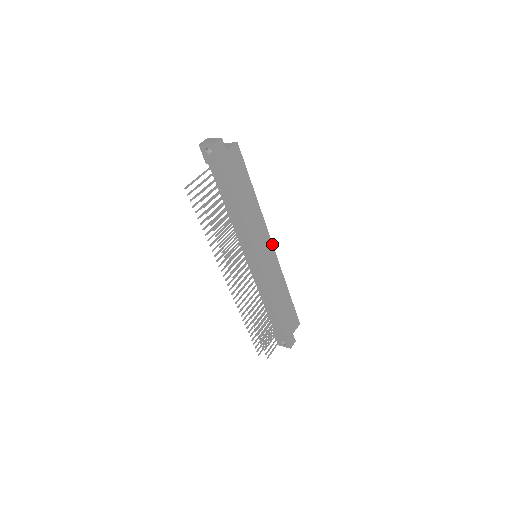
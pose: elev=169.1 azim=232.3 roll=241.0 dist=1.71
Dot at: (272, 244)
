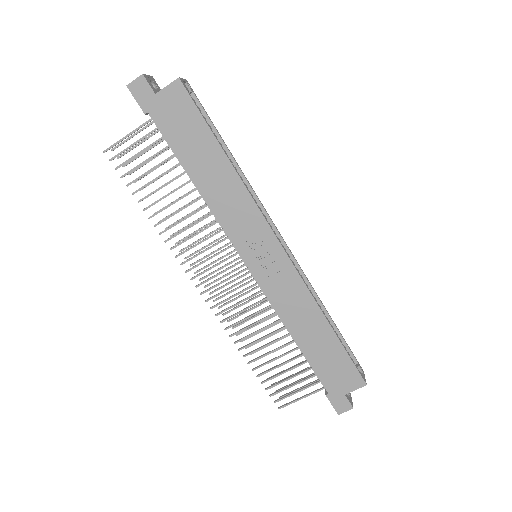
Dot at: (280, 243)
